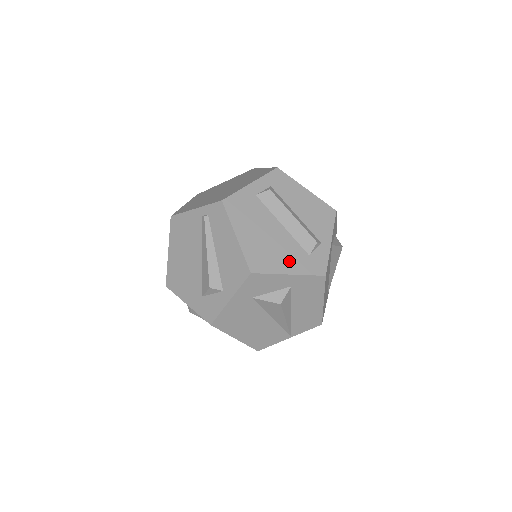
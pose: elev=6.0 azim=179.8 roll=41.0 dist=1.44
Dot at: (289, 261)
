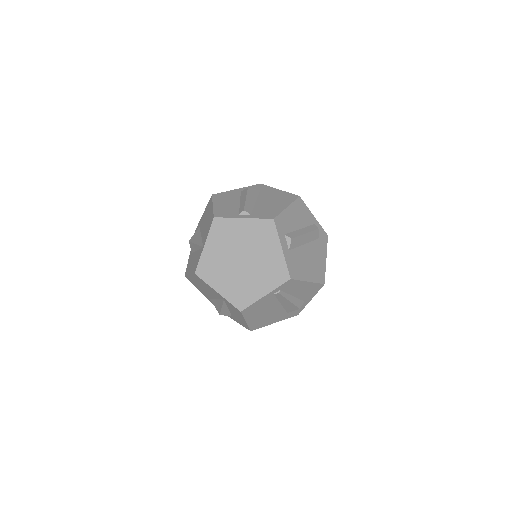
Dot at: (321, 254)
